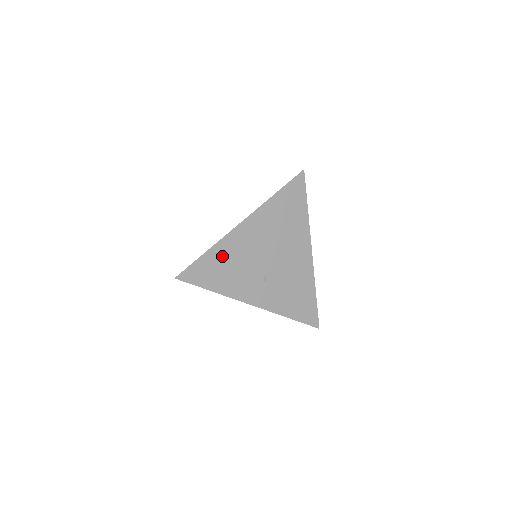
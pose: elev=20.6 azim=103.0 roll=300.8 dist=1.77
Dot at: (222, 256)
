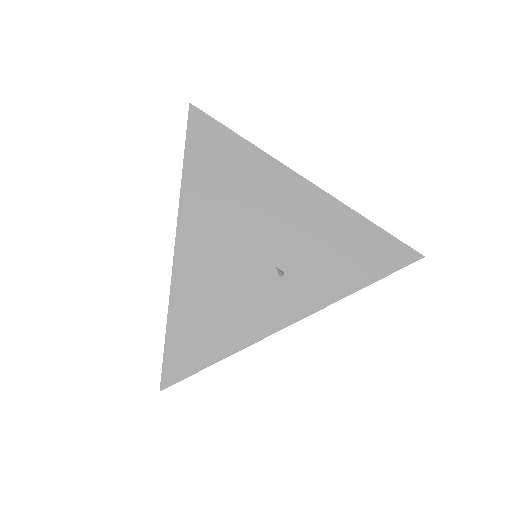
Dot at: (194, 303)
